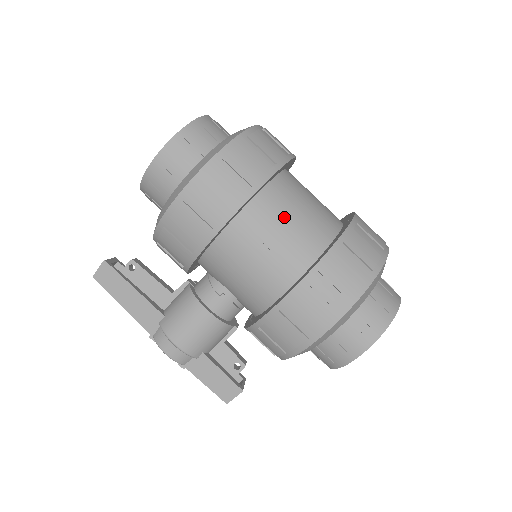
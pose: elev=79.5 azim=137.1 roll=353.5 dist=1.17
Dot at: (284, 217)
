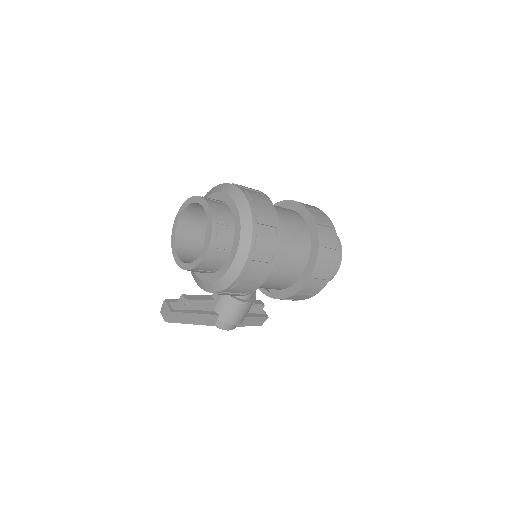
Dot at: (287, 250)
